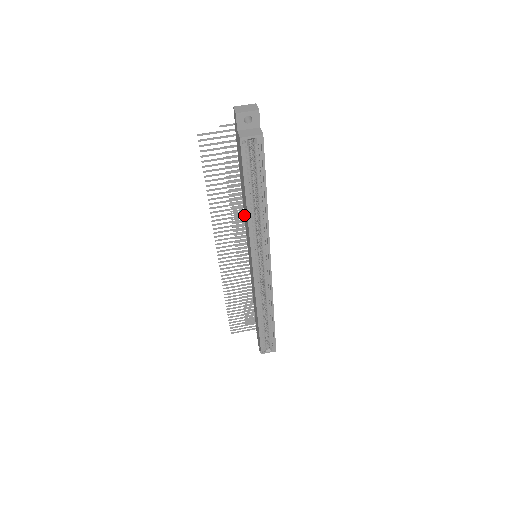
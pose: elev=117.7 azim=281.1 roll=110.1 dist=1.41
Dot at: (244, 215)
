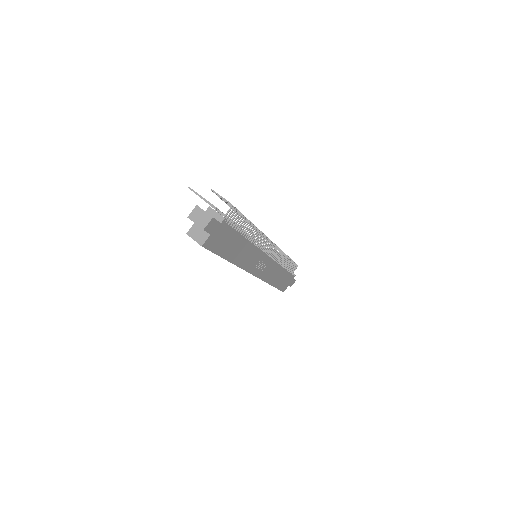
Dot at: occluded
